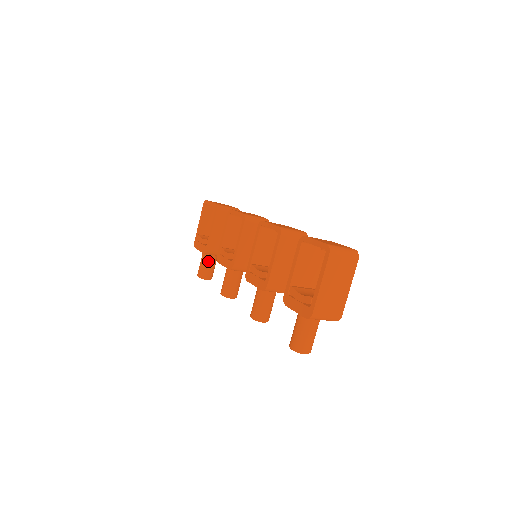
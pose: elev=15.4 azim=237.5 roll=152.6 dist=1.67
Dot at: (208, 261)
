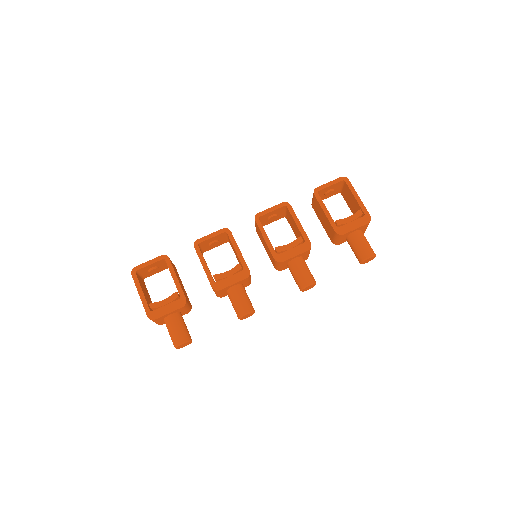
Dot at: (182, 320)
